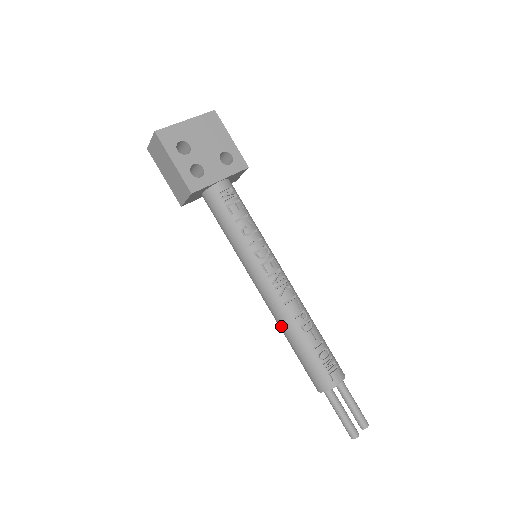
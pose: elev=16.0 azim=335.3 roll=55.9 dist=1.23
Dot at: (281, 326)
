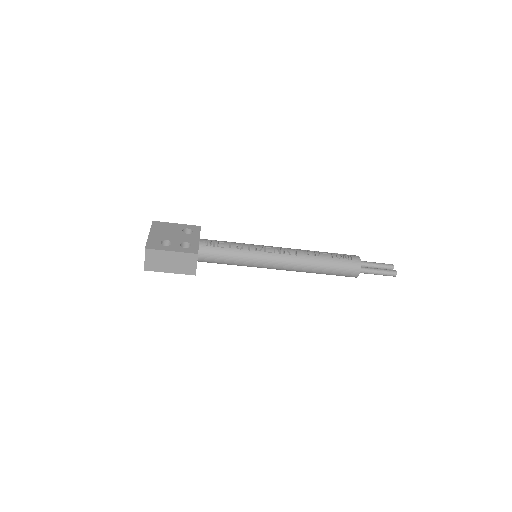
Dot at: (307, 268)
